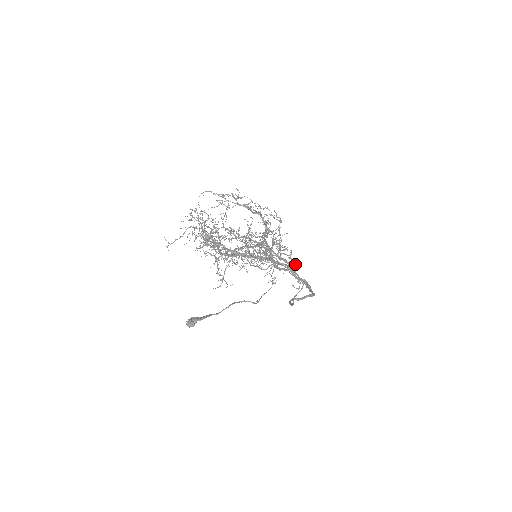
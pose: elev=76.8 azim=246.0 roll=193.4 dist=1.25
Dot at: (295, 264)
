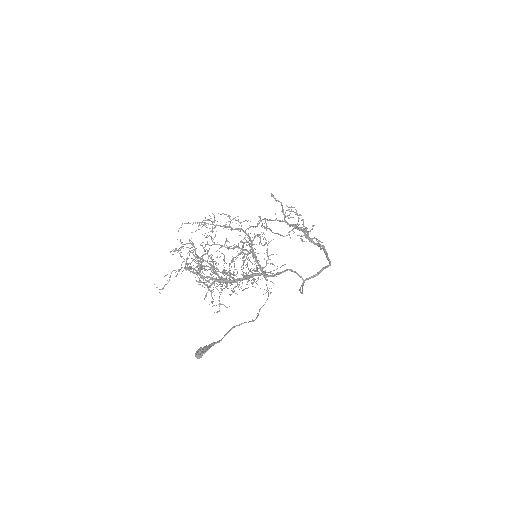
Dot at: (312, 228)
